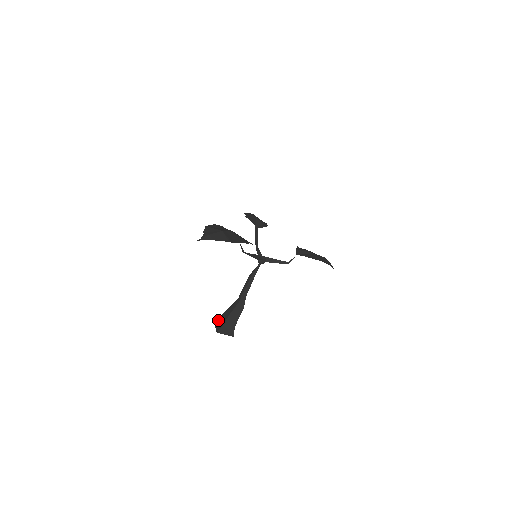
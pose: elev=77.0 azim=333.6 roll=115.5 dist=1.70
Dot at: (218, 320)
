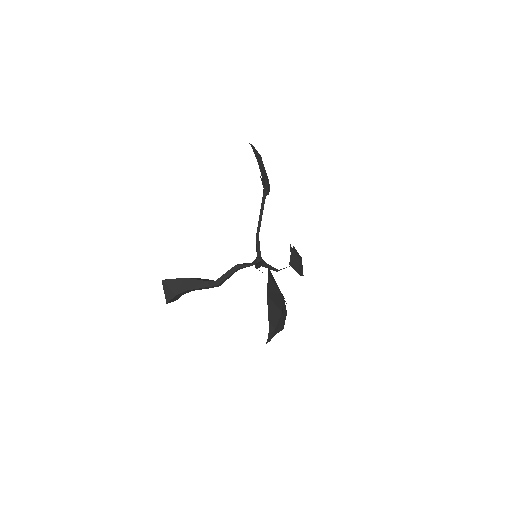
Dot at: (169, 281)
